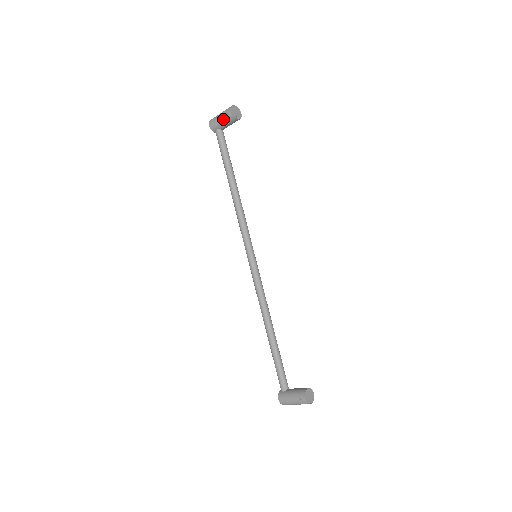
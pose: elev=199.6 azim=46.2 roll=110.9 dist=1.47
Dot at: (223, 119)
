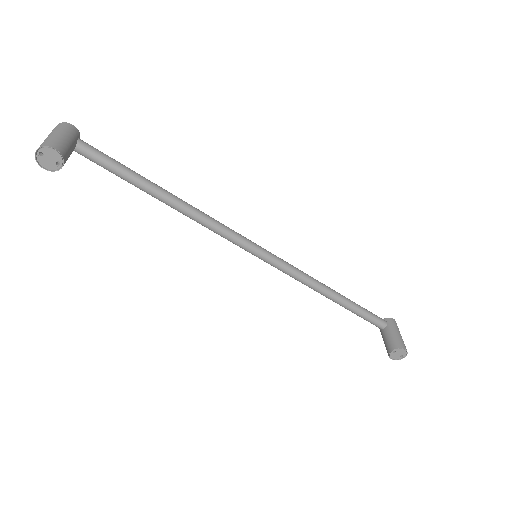
Dot at: occluded
